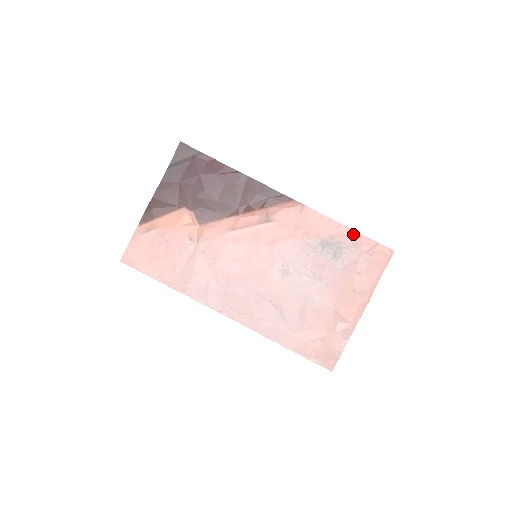
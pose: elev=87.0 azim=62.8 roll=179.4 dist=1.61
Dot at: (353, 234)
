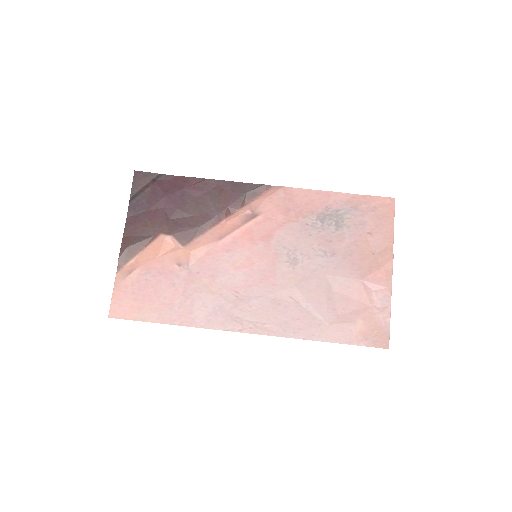
Dot at: (346, 197)
